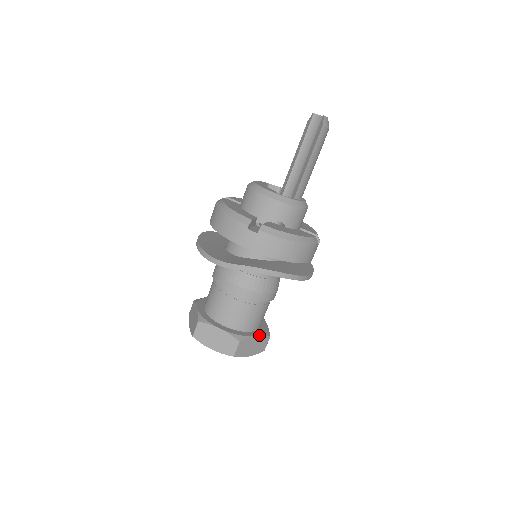
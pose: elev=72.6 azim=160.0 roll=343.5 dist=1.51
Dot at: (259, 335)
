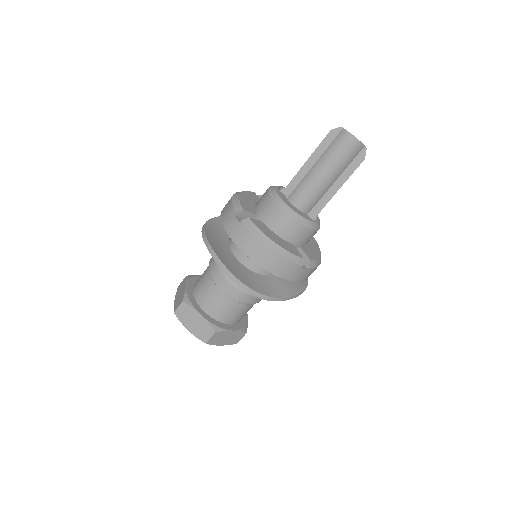
Dot at: (247, 315)
